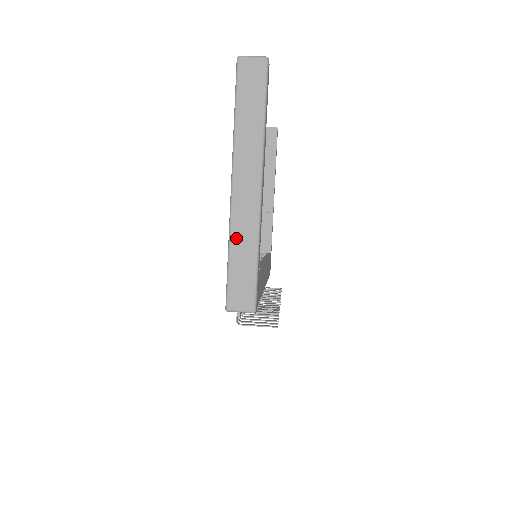
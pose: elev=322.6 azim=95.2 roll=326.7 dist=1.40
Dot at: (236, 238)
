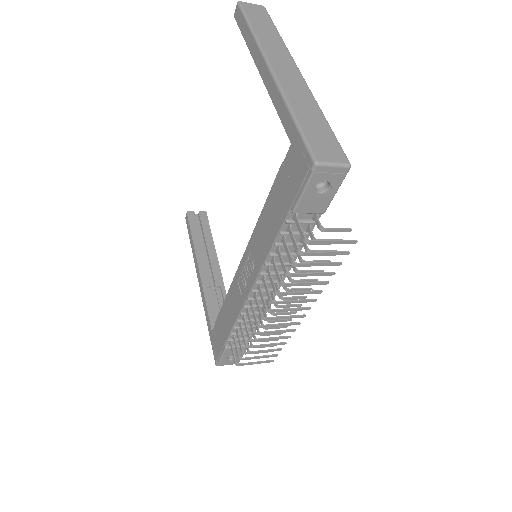
Dot at: (294, 102)
